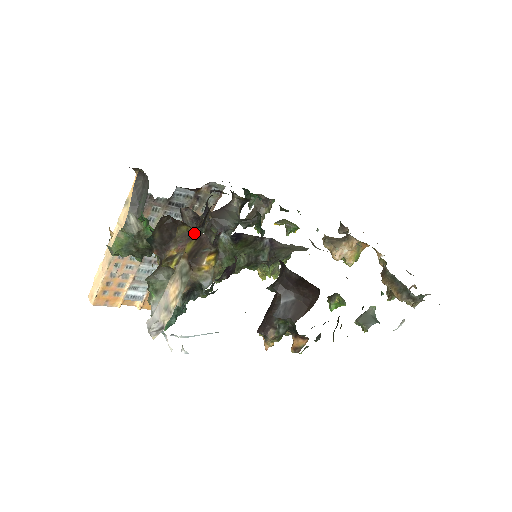
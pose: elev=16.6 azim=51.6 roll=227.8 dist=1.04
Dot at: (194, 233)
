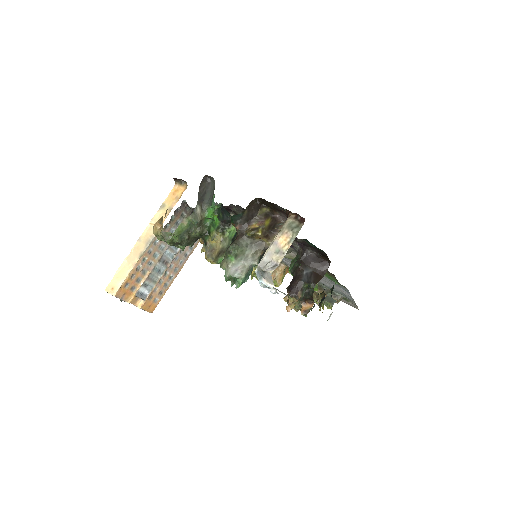
Dot at: (270, 214)
